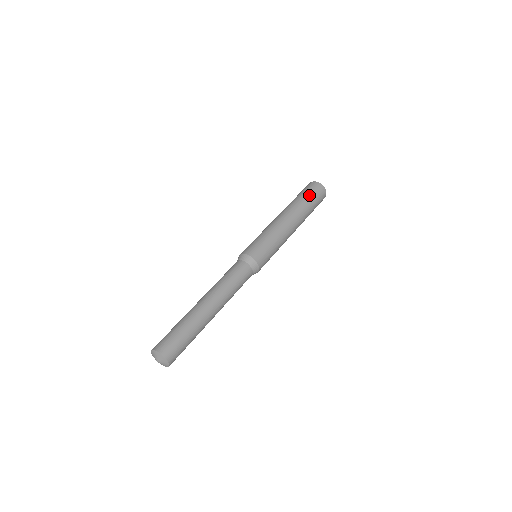
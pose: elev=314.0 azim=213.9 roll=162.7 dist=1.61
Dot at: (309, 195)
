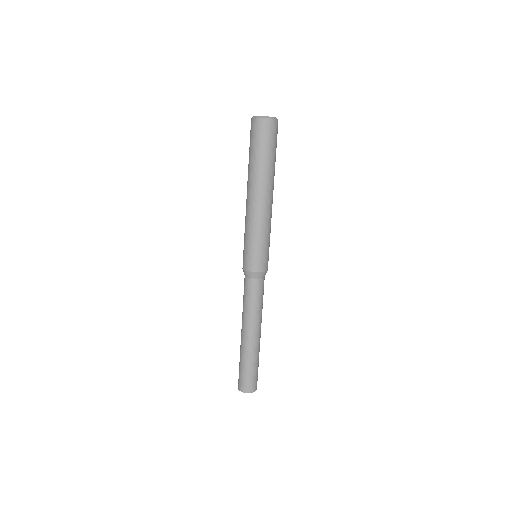
Dot at: (257, 148)
